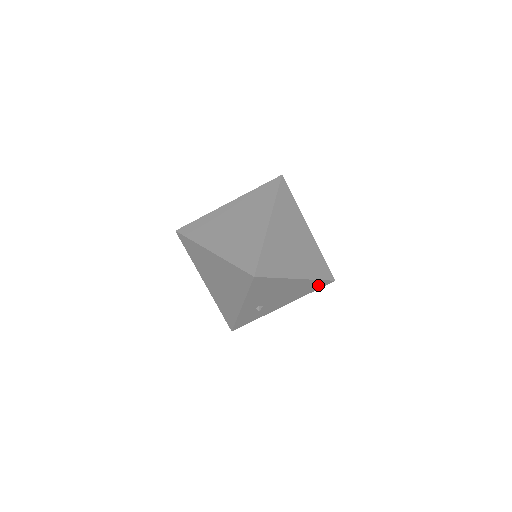
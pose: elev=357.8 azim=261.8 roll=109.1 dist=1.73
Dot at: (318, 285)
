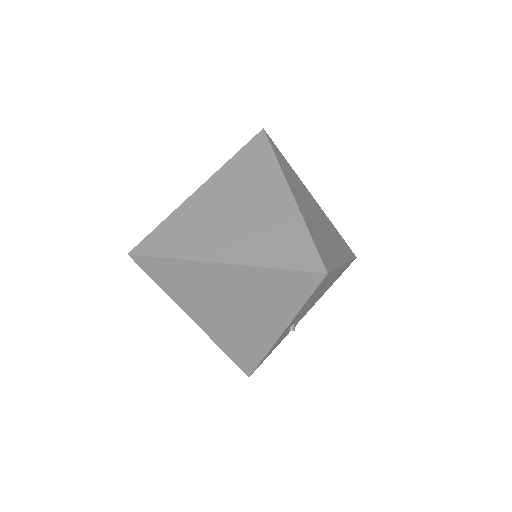
Dot at: (344, 269)
